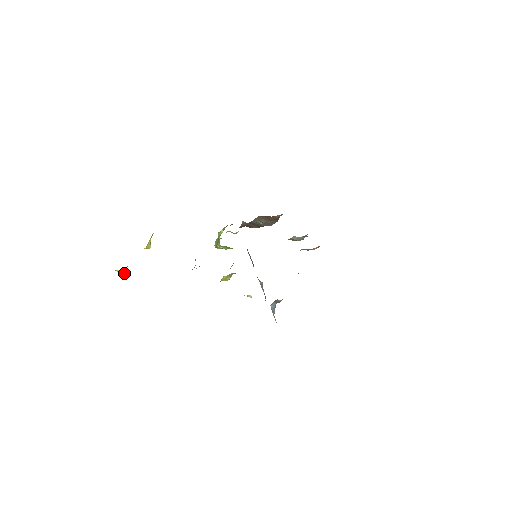
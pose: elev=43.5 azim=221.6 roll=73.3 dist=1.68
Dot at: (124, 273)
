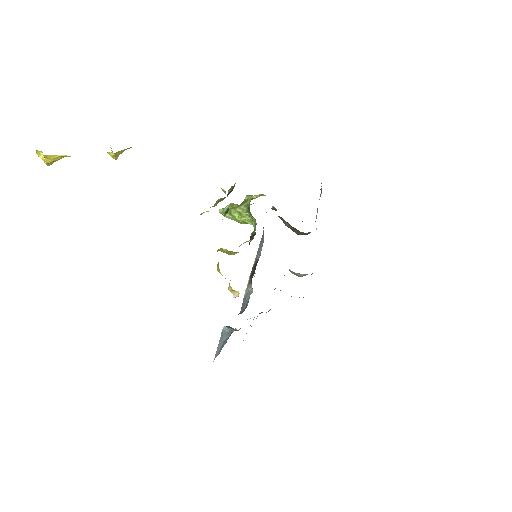
Dot at: (50, 162)
